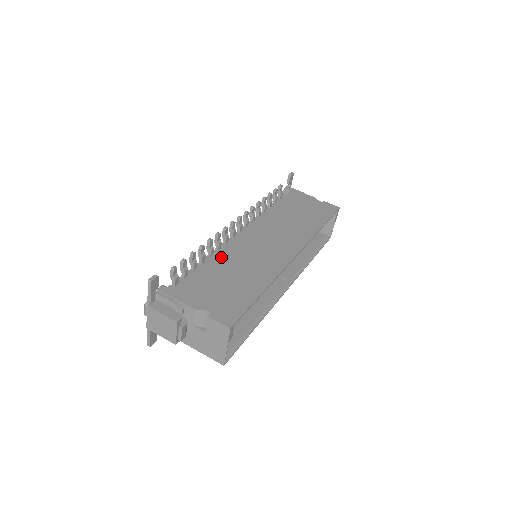
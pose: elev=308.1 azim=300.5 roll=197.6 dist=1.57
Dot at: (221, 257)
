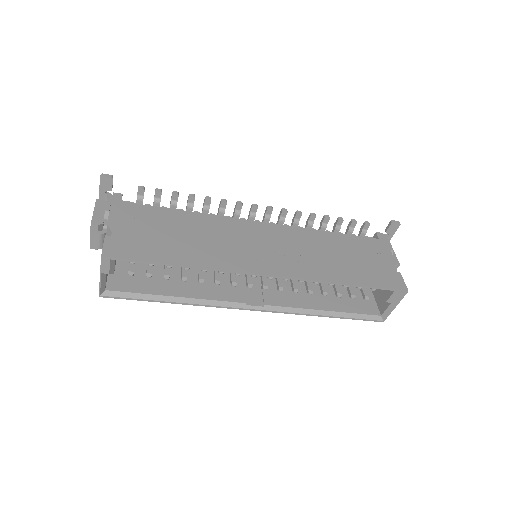
Dot at: (201, 218)
